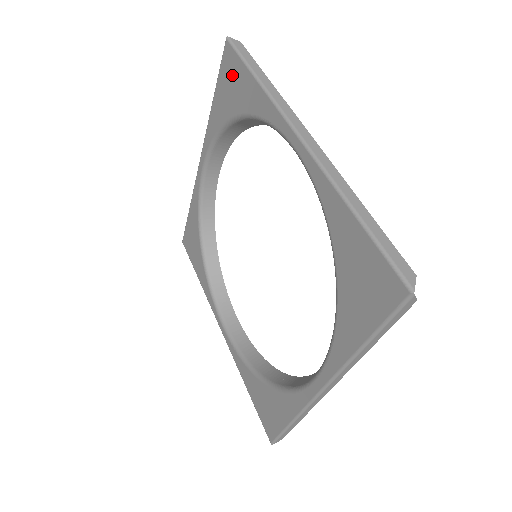
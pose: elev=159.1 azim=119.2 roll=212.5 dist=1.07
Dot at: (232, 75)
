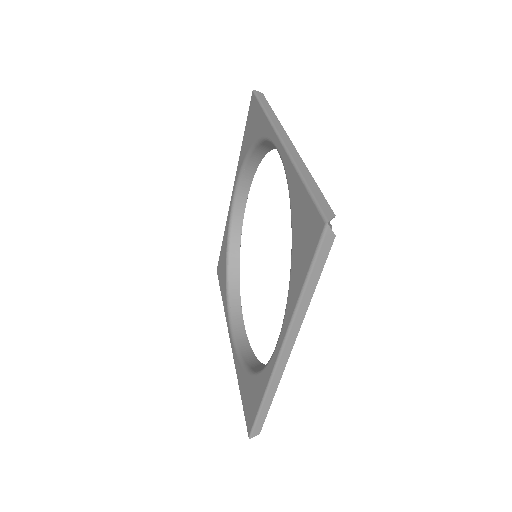
Dot at: (253, 115)
